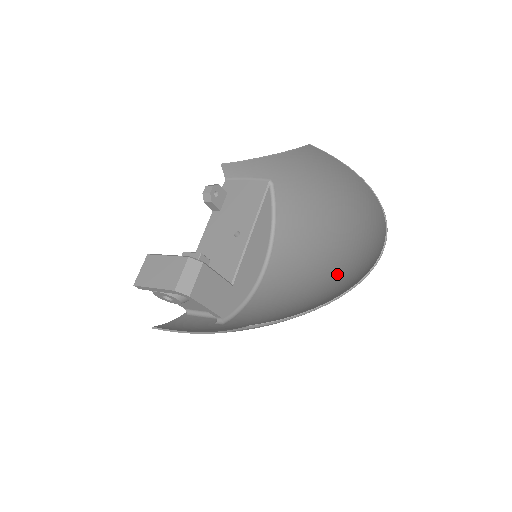
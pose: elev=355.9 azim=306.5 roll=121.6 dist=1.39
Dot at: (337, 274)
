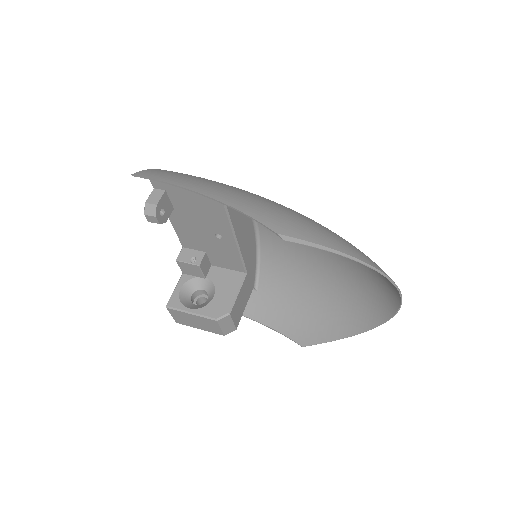
Dot at: (350, 275)
